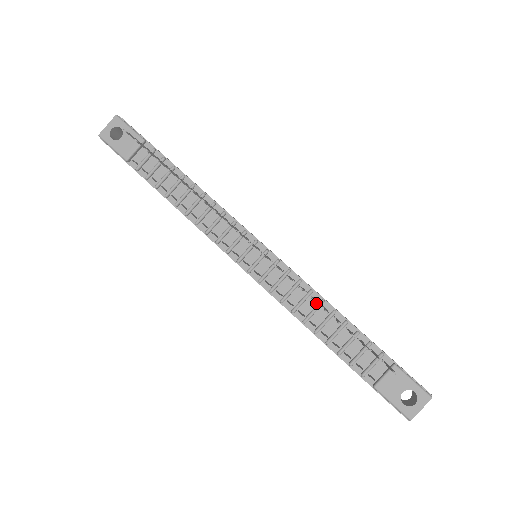
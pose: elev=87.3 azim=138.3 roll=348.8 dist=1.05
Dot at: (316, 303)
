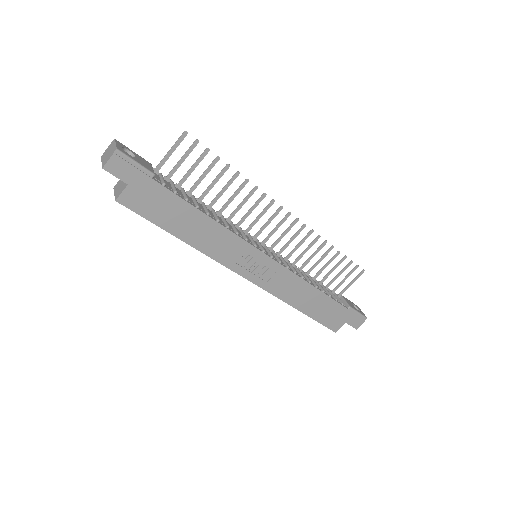
Dot at: (301, 272)
